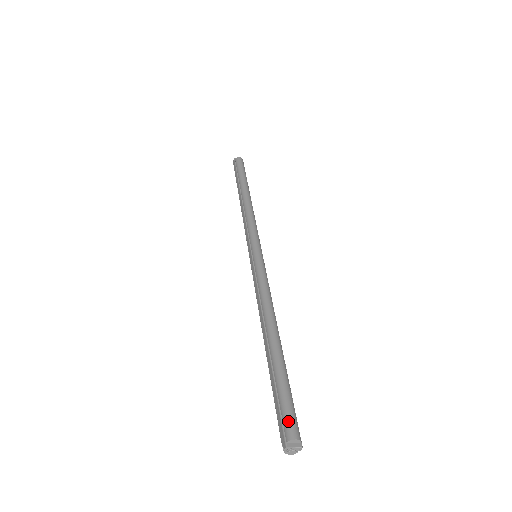
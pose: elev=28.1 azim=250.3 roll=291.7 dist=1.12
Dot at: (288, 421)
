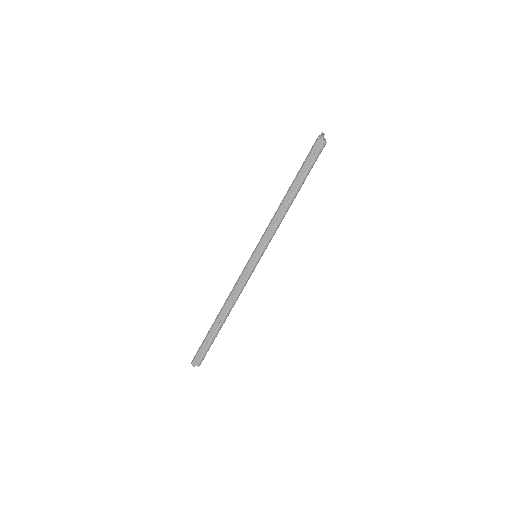
Dot at: (202, 360)
